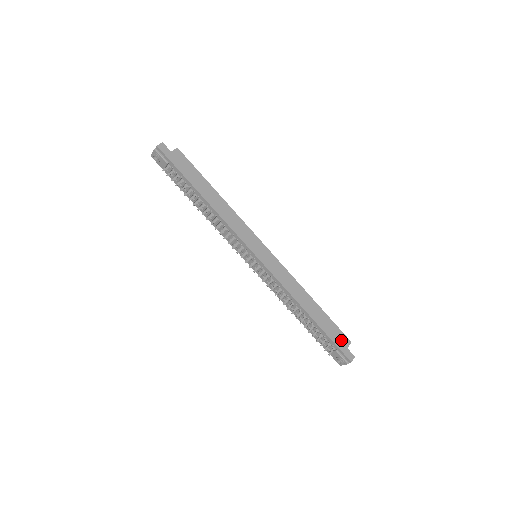
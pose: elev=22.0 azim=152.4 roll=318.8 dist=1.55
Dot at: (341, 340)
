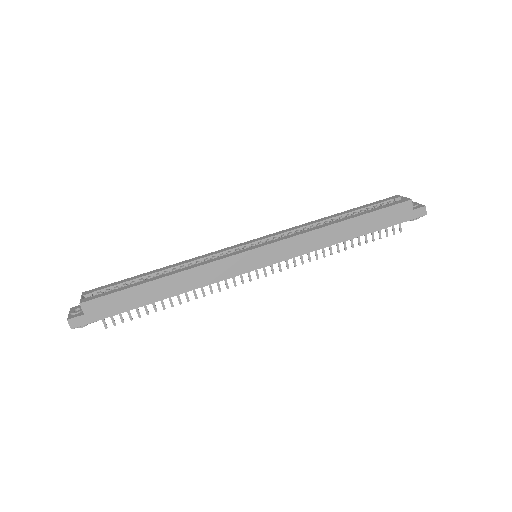
Dot at: (401, 213)
